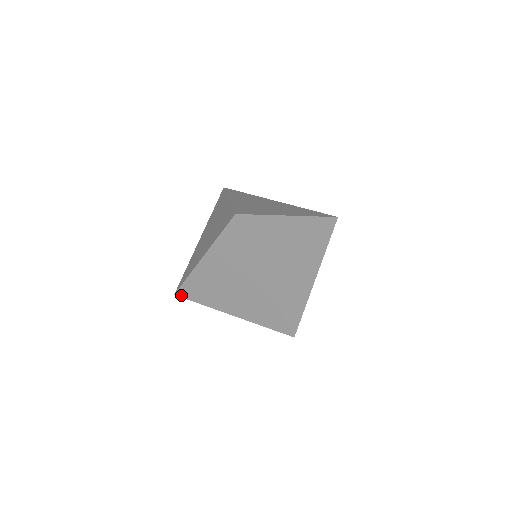
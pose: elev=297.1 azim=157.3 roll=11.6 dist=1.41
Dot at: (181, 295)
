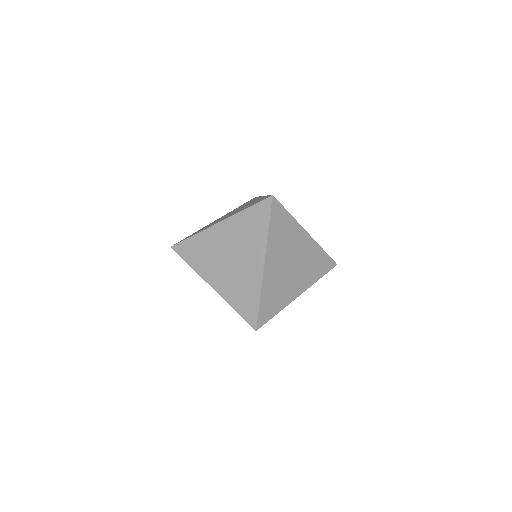
Dot at: (177, 250)
